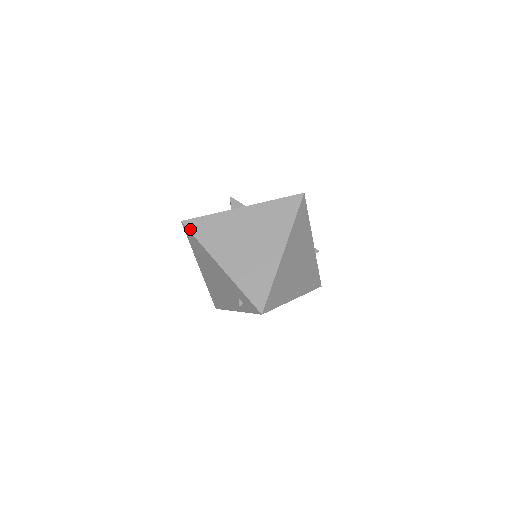
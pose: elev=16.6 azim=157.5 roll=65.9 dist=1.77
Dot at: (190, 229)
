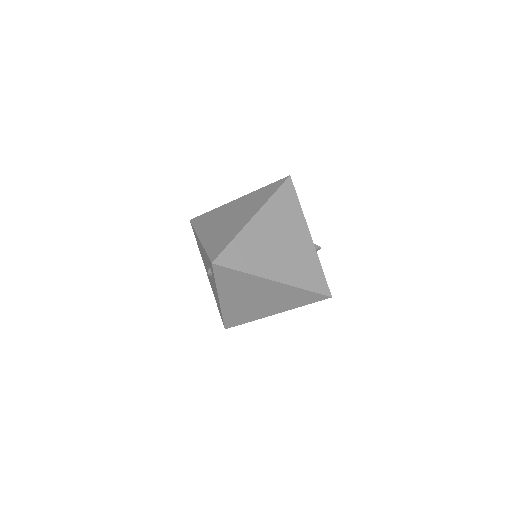
Dot at: (193, 223)
